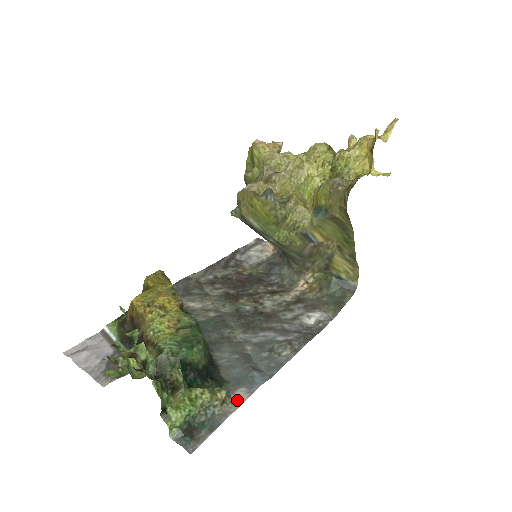
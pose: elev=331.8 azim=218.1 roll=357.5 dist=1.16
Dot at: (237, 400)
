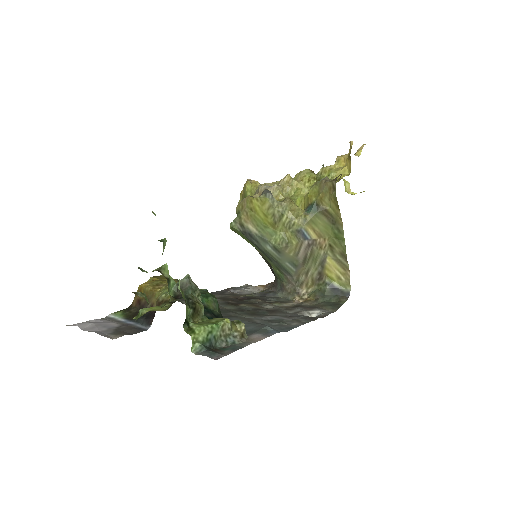
Dot at: (255, 338)
